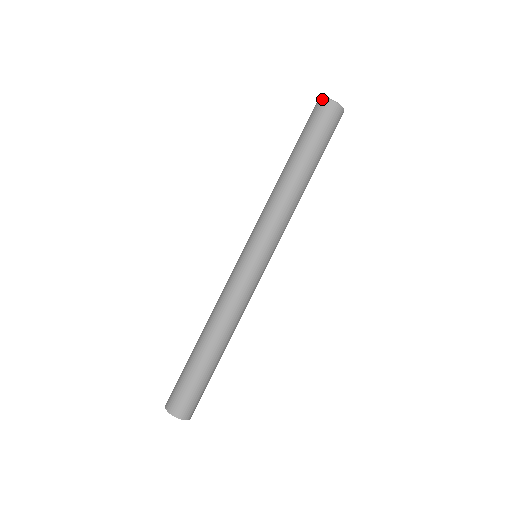
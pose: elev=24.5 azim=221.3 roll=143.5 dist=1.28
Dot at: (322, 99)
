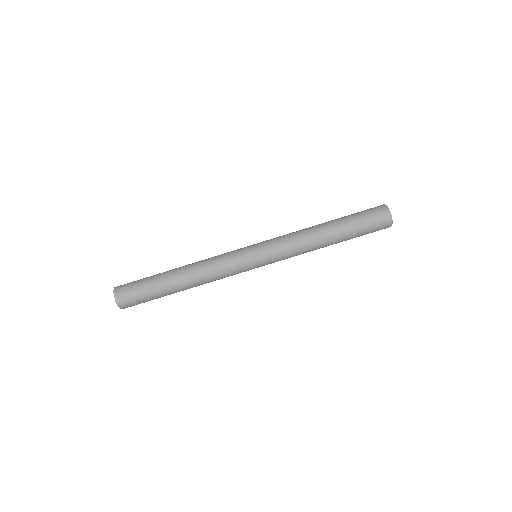
Dot at: (389, 214)
